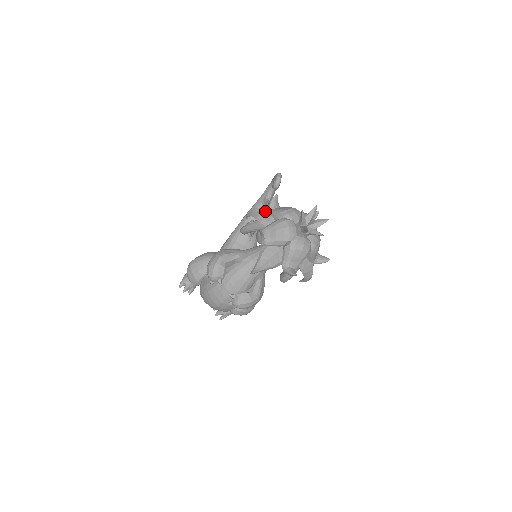
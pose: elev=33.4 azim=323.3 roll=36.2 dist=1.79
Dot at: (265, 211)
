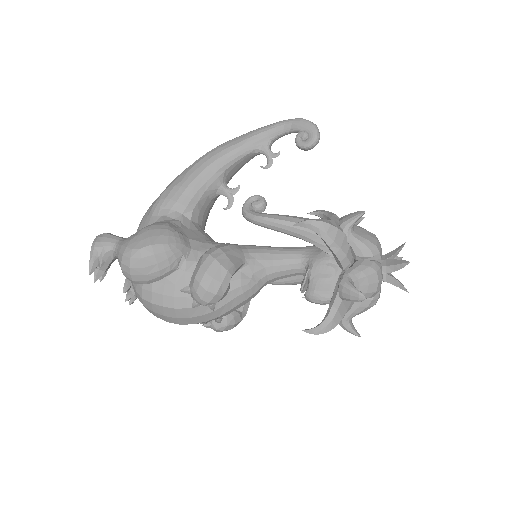
Dot at: (342, 234)
